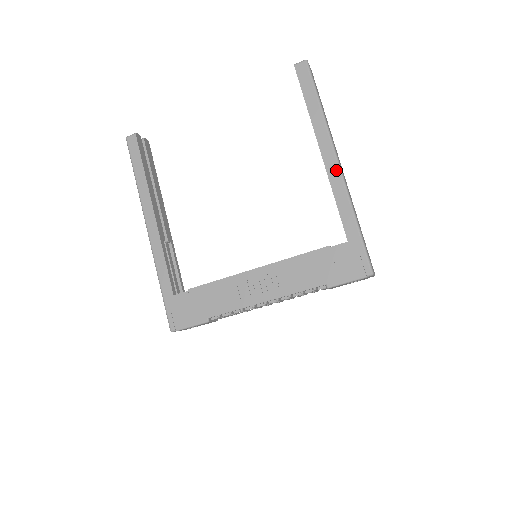
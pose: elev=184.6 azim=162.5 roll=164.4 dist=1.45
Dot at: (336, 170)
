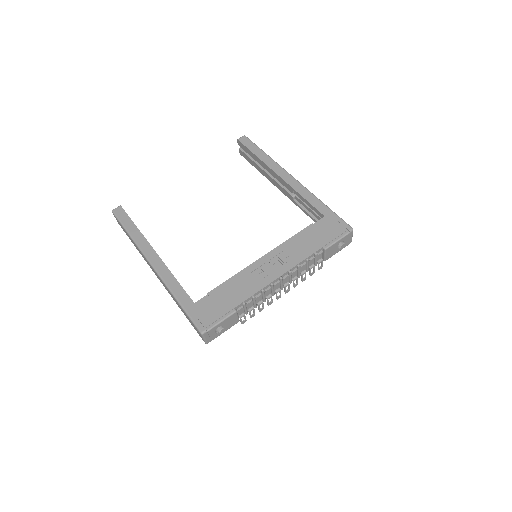
Dot at: (294, 181)
